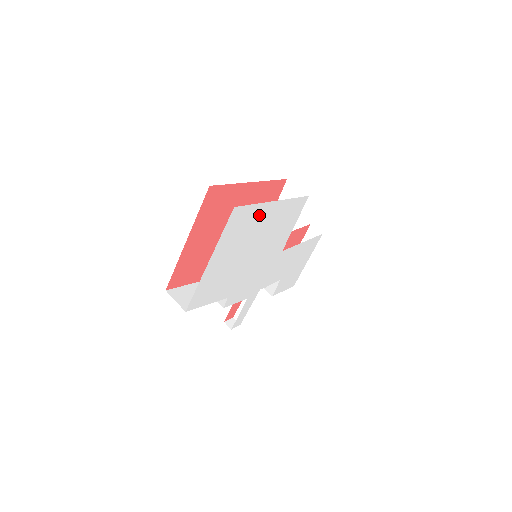
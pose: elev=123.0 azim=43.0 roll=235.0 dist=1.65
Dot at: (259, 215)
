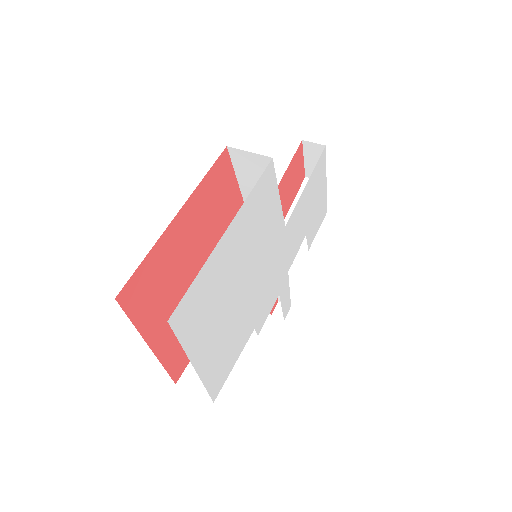
Dot at: (216, 267)
